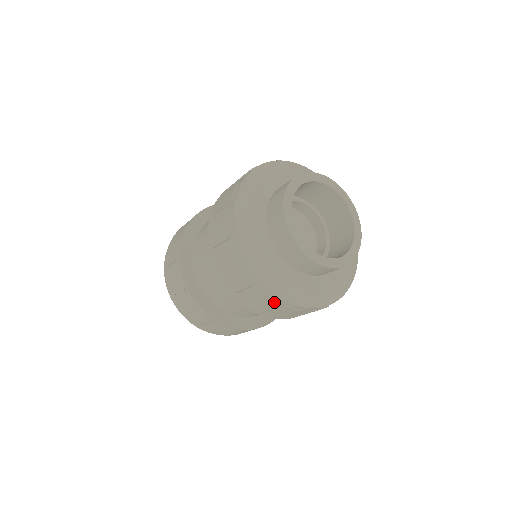
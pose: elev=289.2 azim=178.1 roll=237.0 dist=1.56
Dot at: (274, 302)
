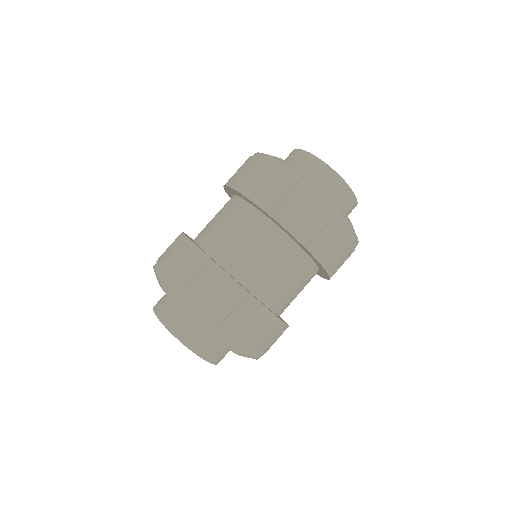
Dot at: (324, 215)
